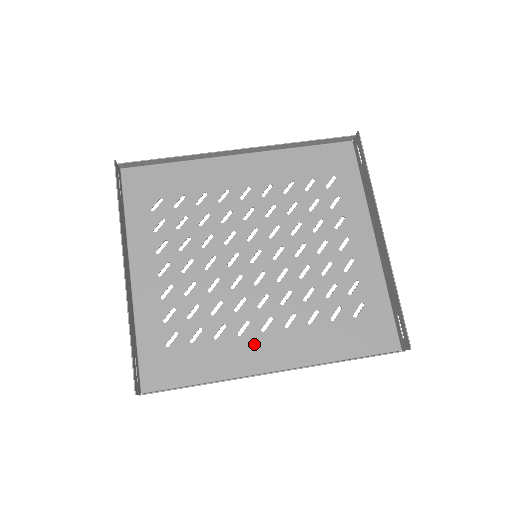
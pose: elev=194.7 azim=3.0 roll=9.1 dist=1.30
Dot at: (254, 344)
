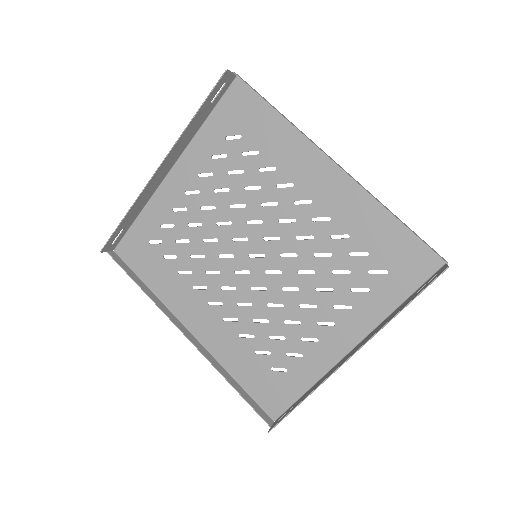
Dot at: (196, 304)
